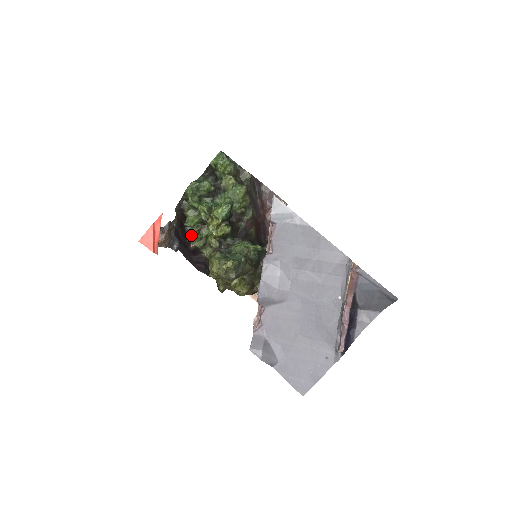
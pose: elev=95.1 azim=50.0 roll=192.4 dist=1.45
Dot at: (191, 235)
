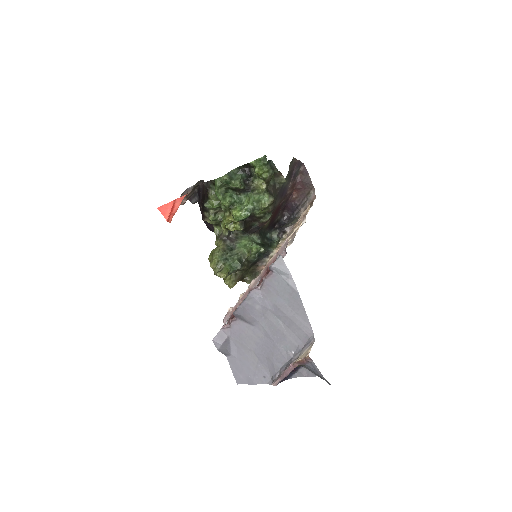
Dot at: (208, 213)
